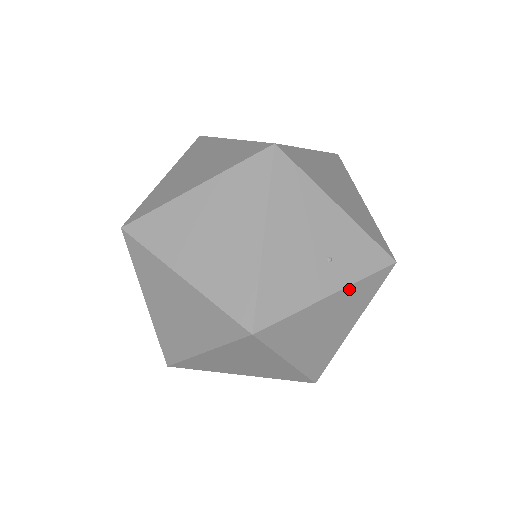
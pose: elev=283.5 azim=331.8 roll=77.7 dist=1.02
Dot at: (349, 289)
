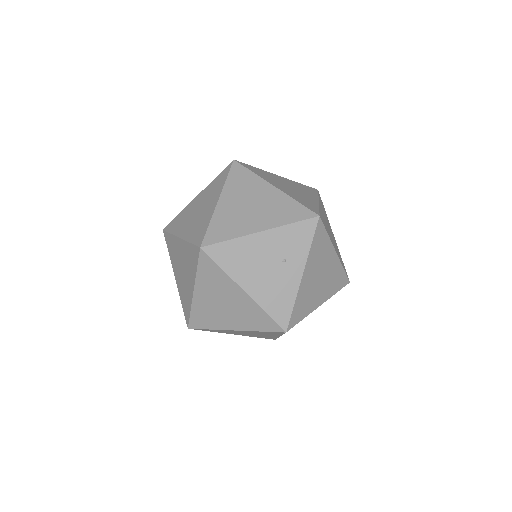
Dot at: (309, 259)
